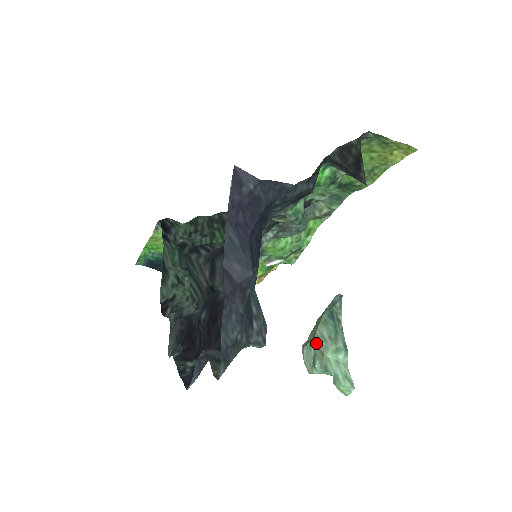
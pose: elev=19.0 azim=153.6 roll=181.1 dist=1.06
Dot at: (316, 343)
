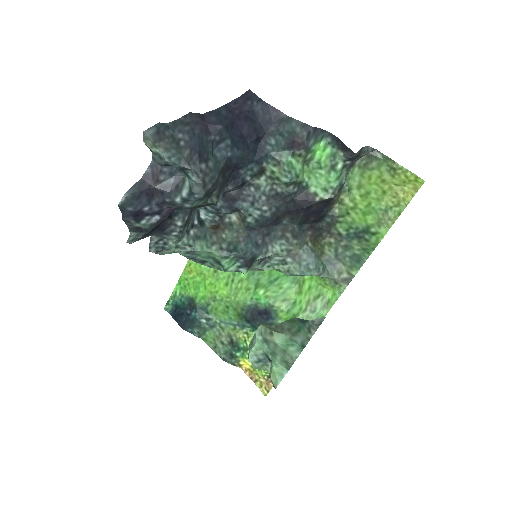
Dot at: (271, 327)
